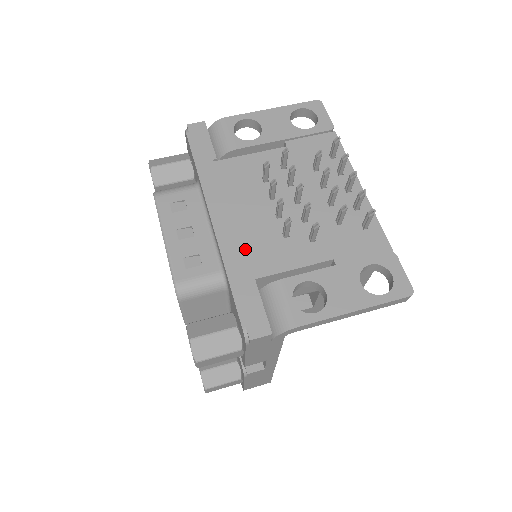
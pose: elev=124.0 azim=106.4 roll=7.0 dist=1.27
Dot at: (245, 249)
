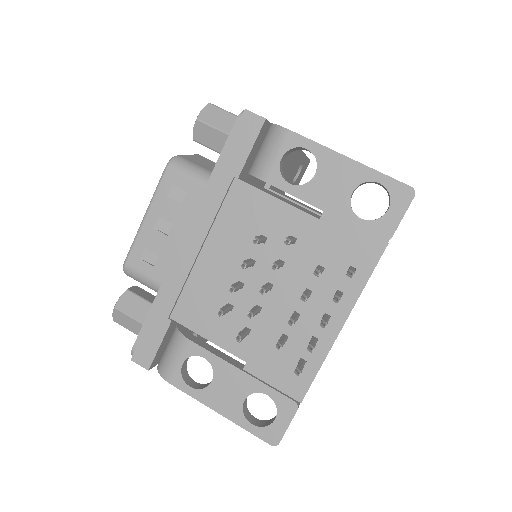
Dot at: (187, 289)
